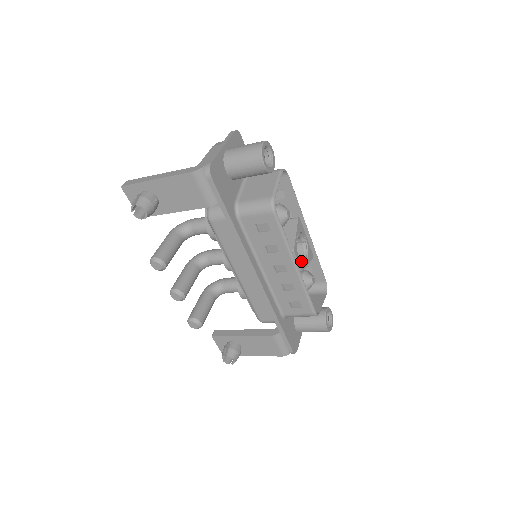
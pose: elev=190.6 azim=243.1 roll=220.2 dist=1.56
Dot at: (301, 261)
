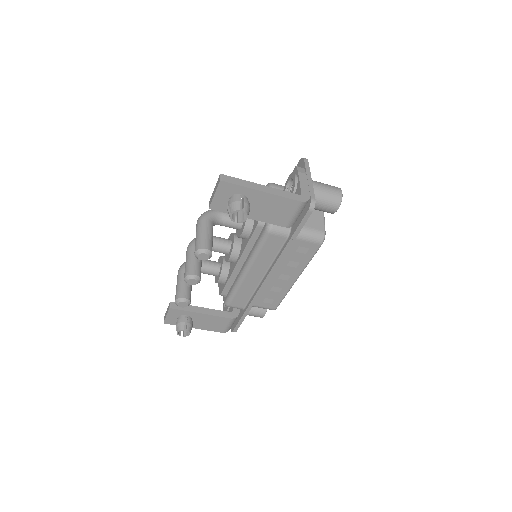
Dot at: occluded
